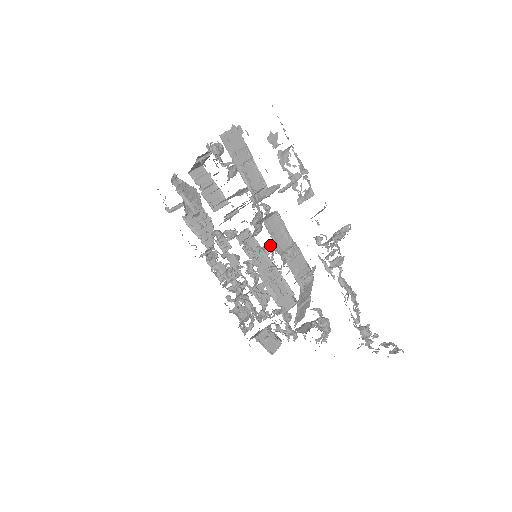
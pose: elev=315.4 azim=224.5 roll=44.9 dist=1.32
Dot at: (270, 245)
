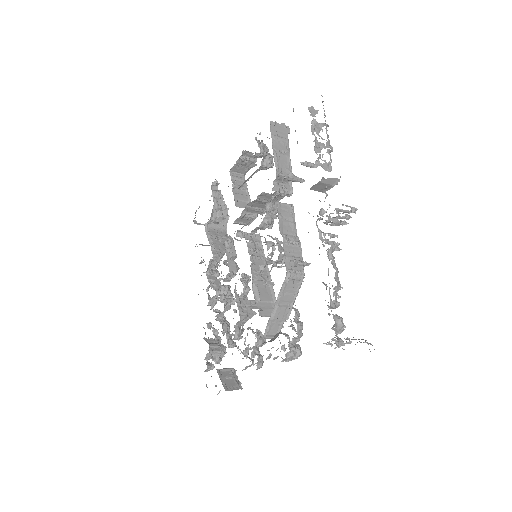
Dot at: occluded
